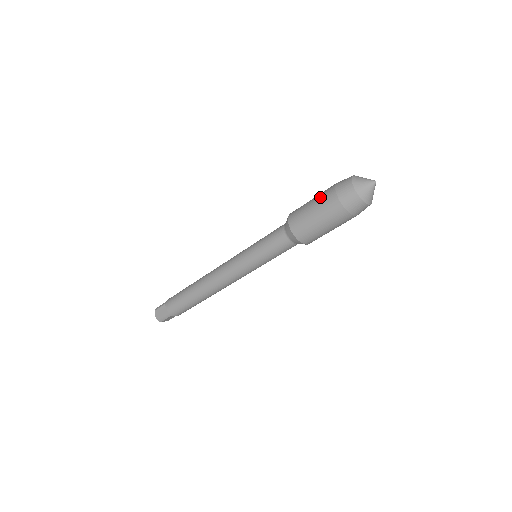
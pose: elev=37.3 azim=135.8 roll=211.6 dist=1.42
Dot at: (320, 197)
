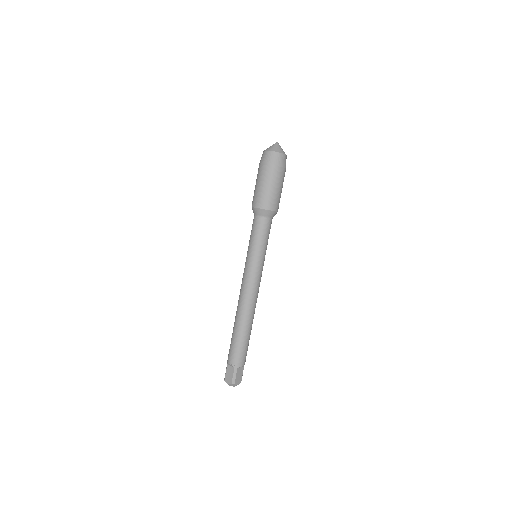
Dot at: (257, 176)
